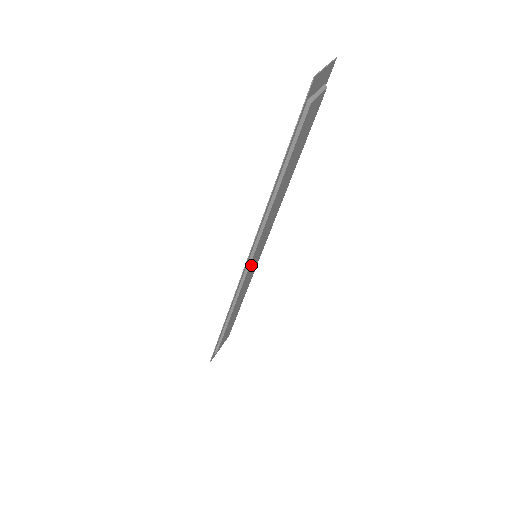
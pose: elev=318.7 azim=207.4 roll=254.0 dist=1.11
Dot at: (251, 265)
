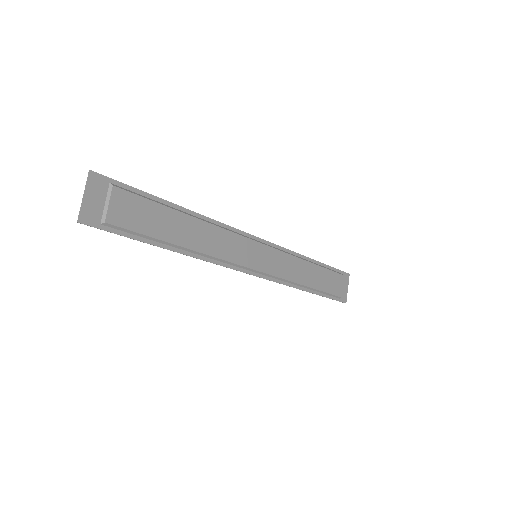
Dot at: (259, 265)
